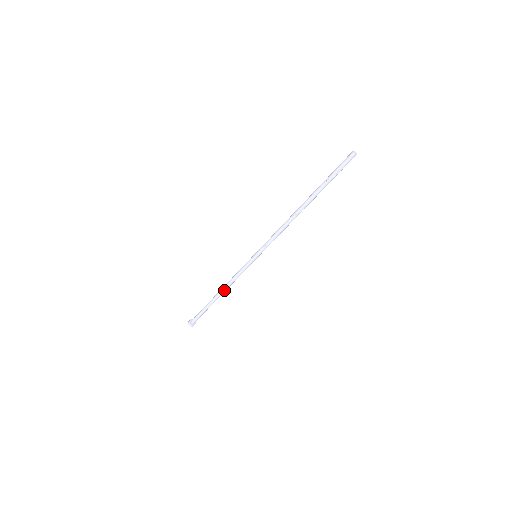
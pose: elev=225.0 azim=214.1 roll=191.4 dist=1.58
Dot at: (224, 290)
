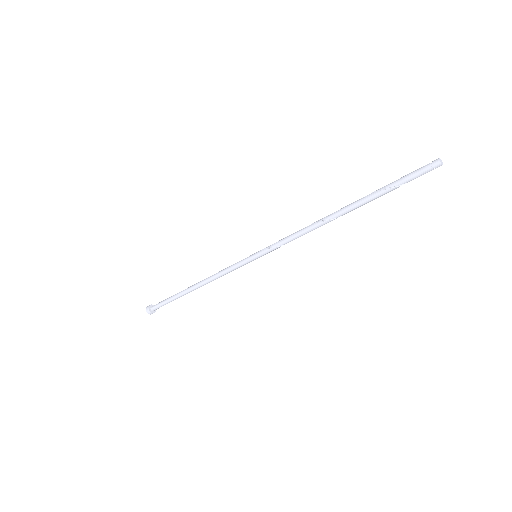
Dot at: (202, 284)
